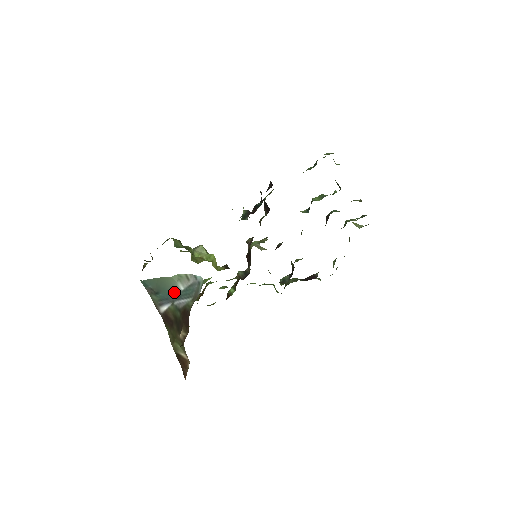
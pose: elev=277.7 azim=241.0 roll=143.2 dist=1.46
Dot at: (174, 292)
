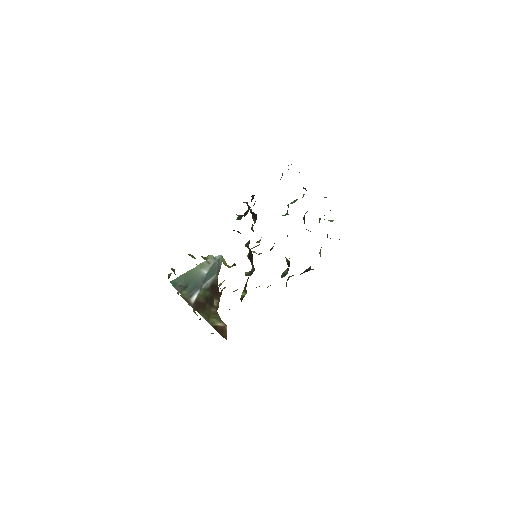
Dot at: (200, 279)
